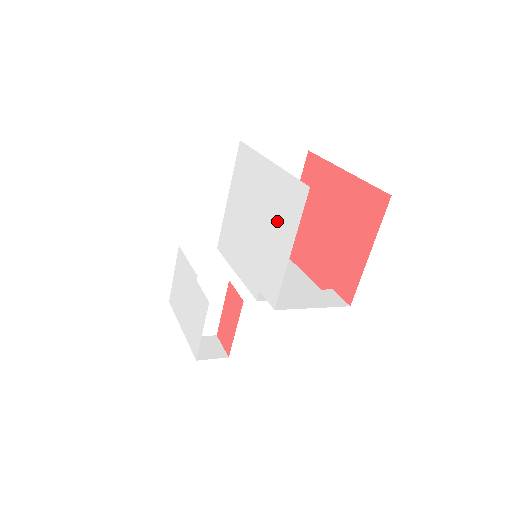
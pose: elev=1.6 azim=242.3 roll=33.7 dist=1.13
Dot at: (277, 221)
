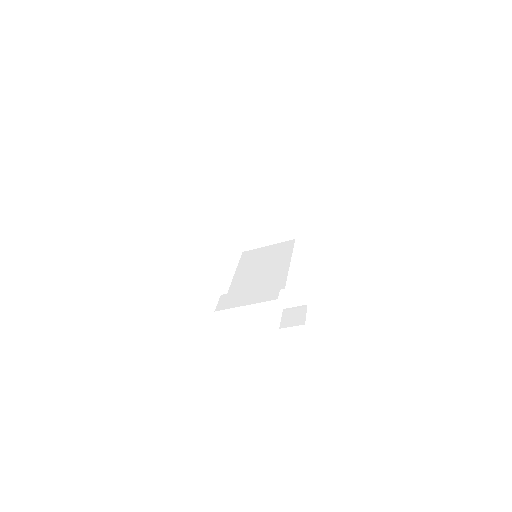
Dot at: occluded
